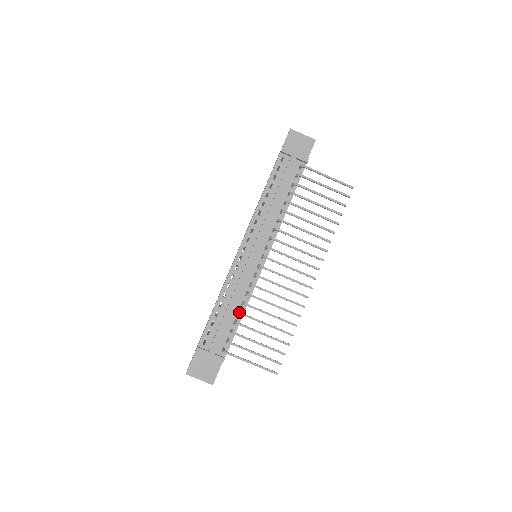
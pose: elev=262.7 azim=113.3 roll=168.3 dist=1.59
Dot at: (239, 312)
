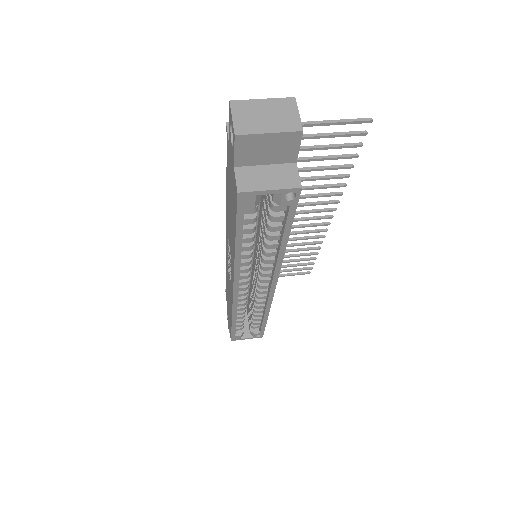
Dot at: occluded
